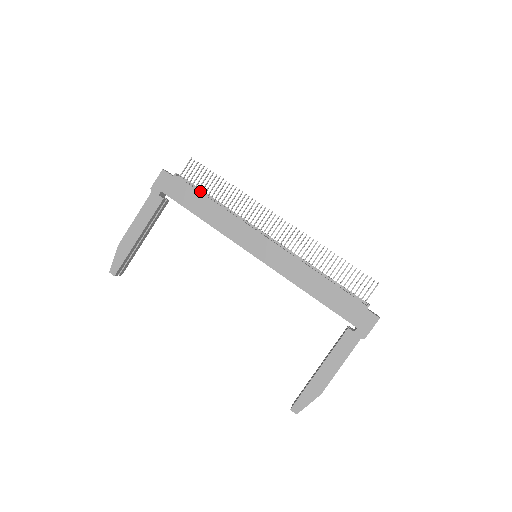
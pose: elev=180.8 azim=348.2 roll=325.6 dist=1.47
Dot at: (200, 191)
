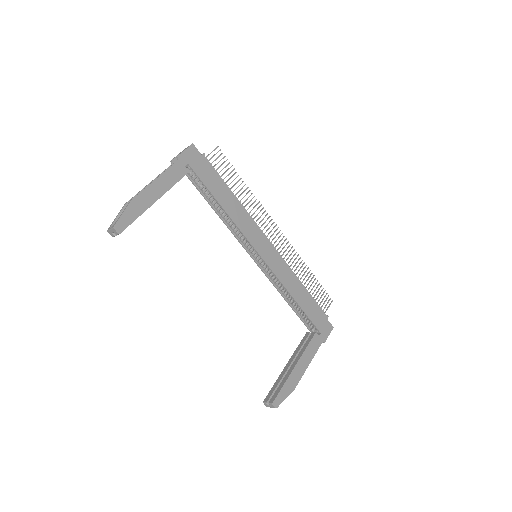
Dot at: occluded
